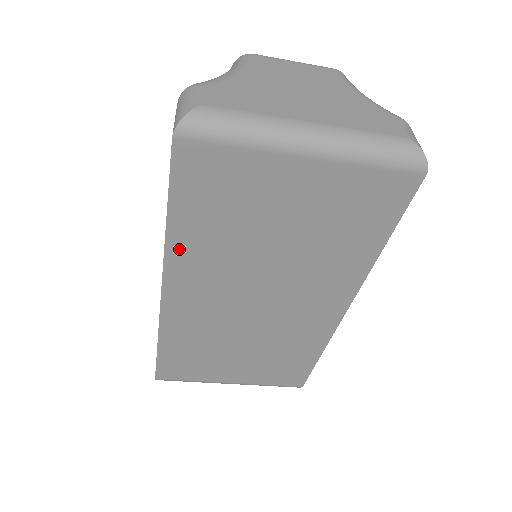
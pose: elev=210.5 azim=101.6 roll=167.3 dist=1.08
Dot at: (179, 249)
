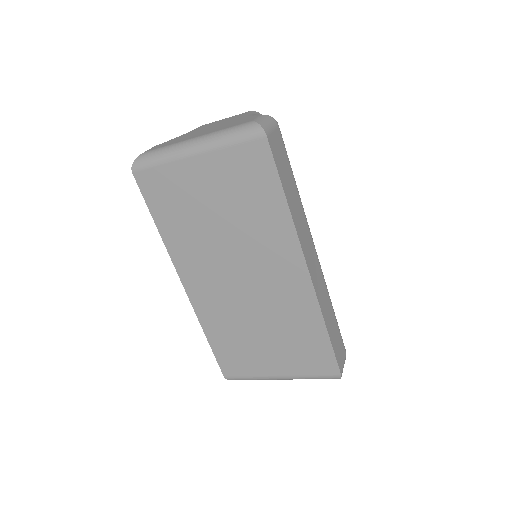
Dot at: (173, 246)
